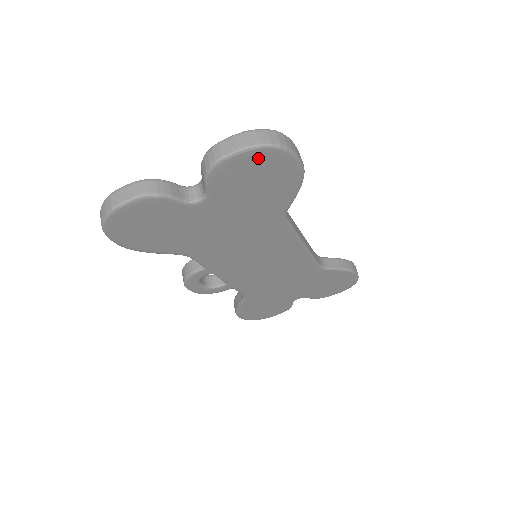
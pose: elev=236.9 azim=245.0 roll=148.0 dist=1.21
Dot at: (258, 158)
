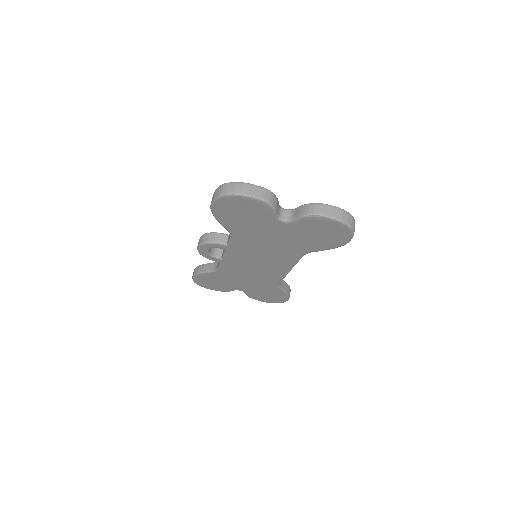
Dot at: (338, 227)
